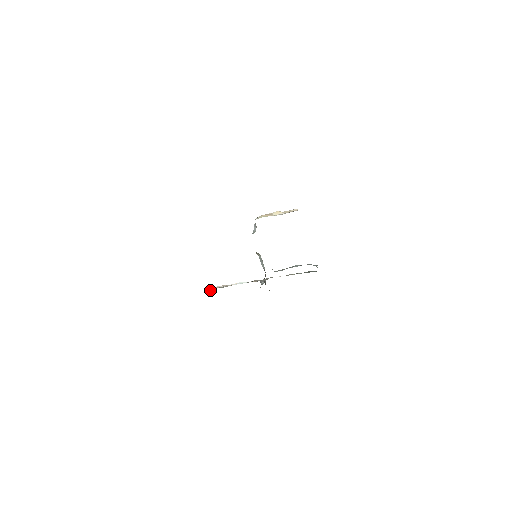
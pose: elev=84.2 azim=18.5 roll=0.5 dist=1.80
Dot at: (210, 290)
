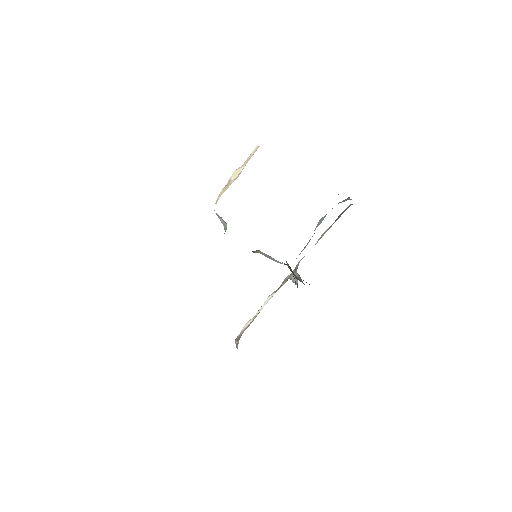
Dot at: (238, 342)
